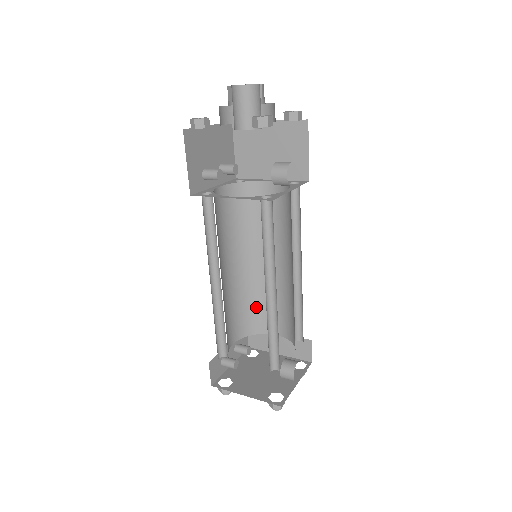
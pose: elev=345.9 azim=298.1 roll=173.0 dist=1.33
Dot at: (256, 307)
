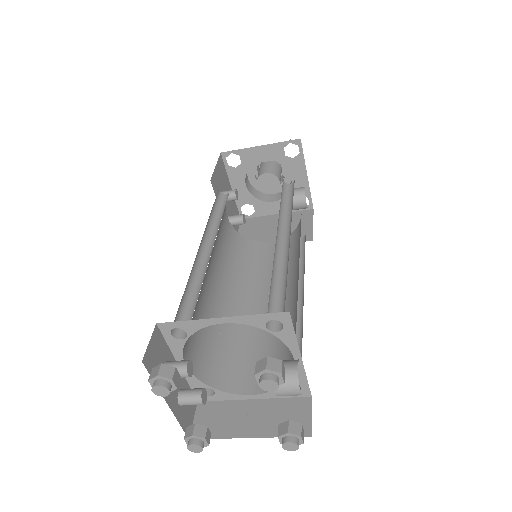
Dot at: (228, 351)
